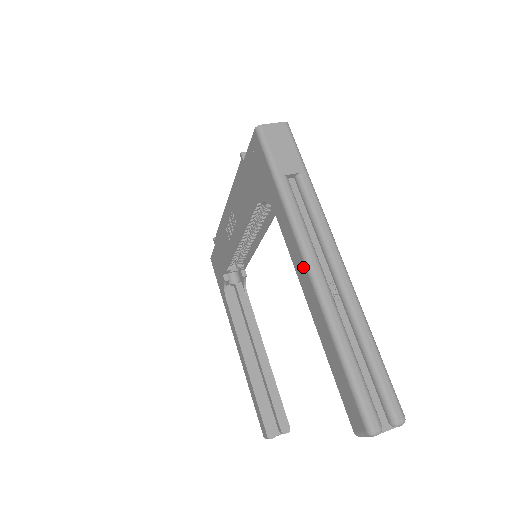
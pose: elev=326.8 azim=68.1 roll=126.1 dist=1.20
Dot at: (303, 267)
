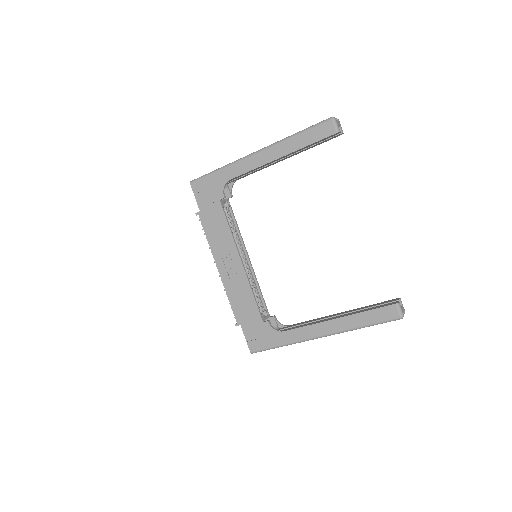
Dot at: (257, 156)
